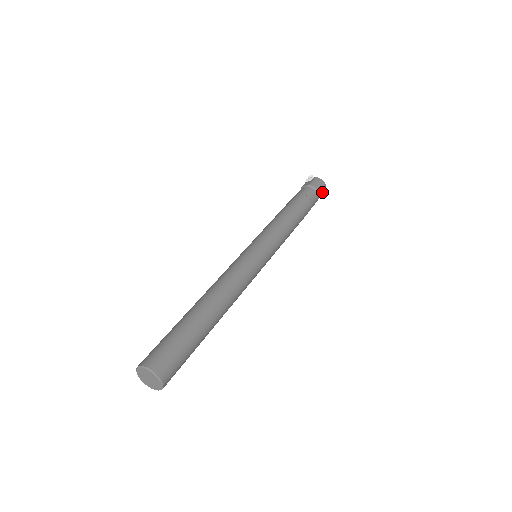
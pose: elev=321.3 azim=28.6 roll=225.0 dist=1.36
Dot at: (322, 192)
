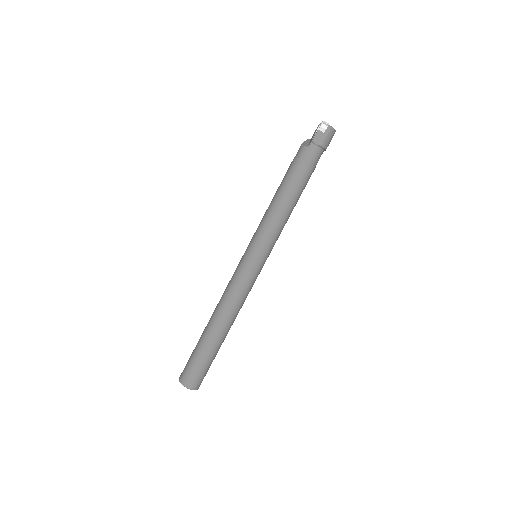
Dot at: occluded
